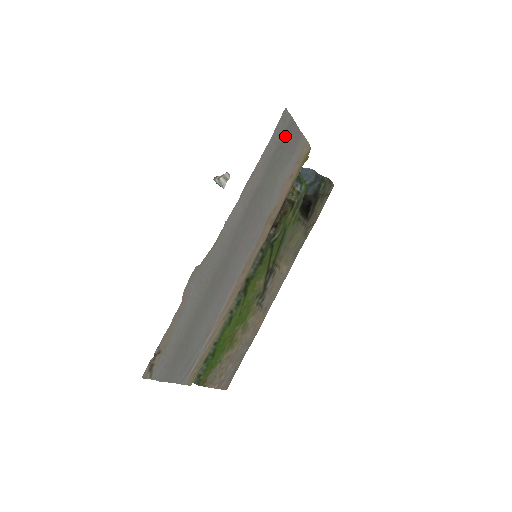
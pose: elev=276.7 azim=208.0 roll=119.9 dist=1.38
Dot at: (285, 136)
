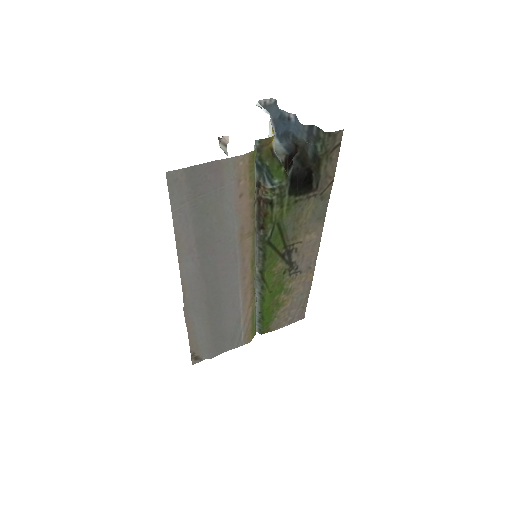
Dot at: (193, 185)
